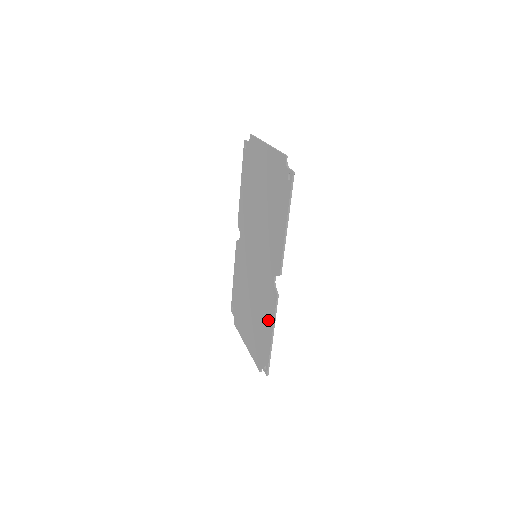
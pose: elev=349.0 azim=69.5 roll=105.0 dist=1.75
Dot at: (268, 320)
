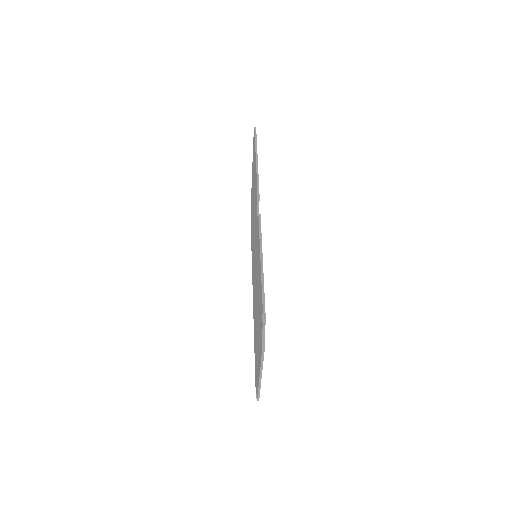
Dot at: (259, 260)
